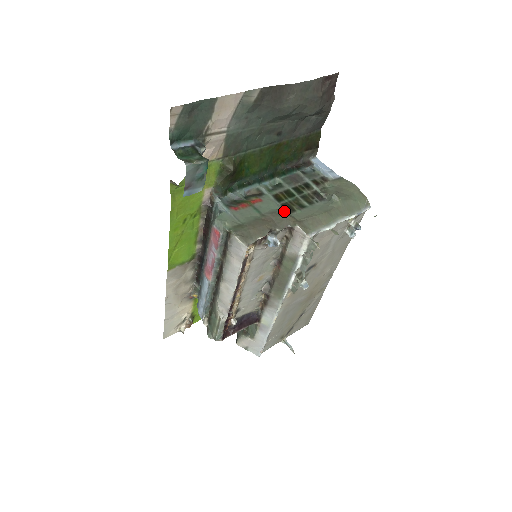
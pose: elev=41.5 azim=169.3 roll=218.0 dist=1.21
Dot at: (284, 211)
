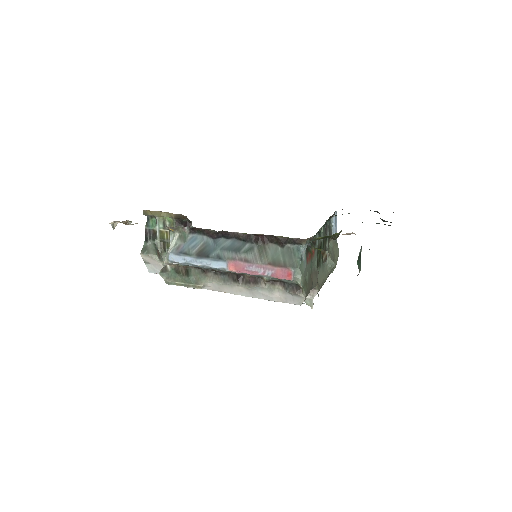
Dot at: occluded
